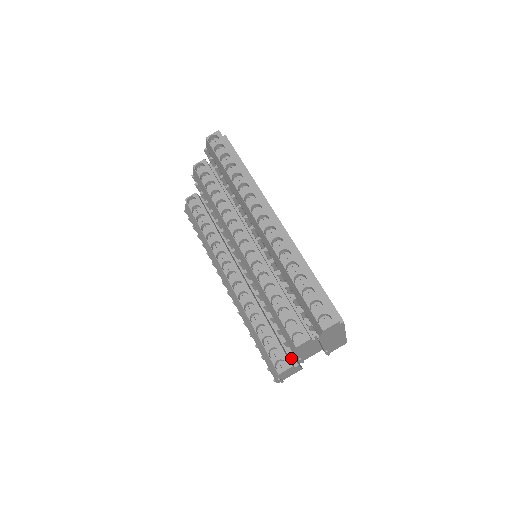
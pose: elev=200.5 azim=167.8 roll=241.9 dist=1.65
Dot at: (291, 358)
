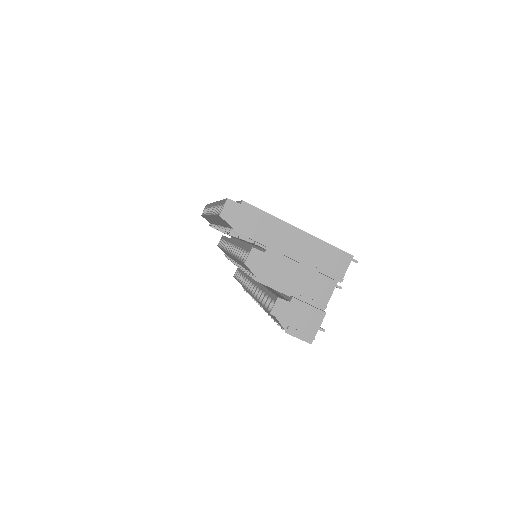
Dot at: (288, 298)
